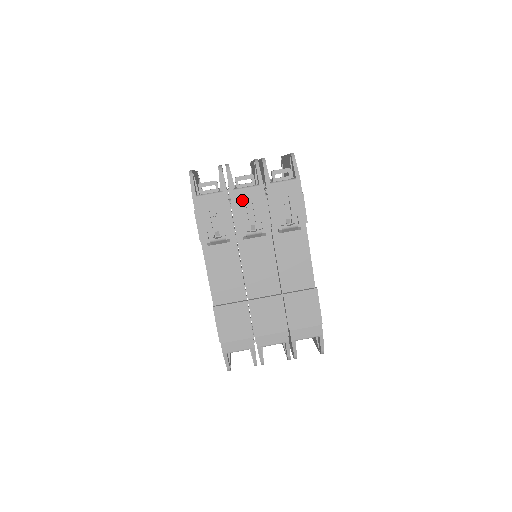
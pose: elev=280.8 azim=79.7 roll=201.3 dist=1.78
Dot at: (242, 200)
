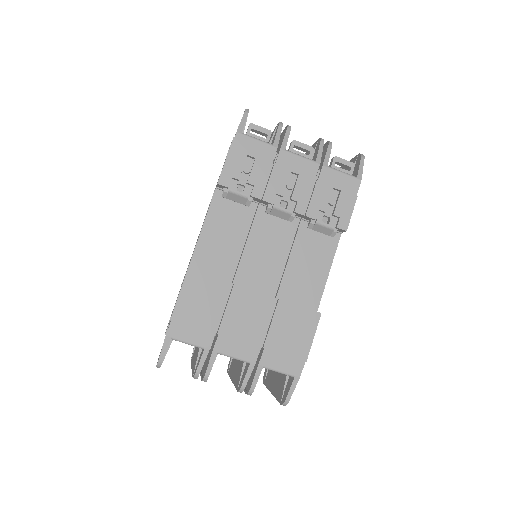
Dot at: (289, 166)
